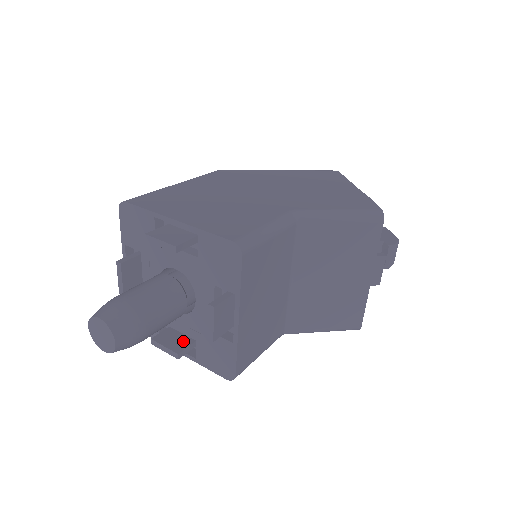
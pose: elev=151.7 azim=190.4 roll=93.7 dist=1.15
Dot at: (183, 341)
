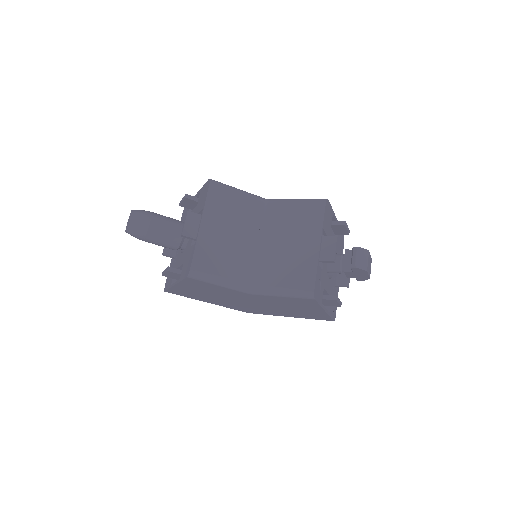
Dot at: occluded
